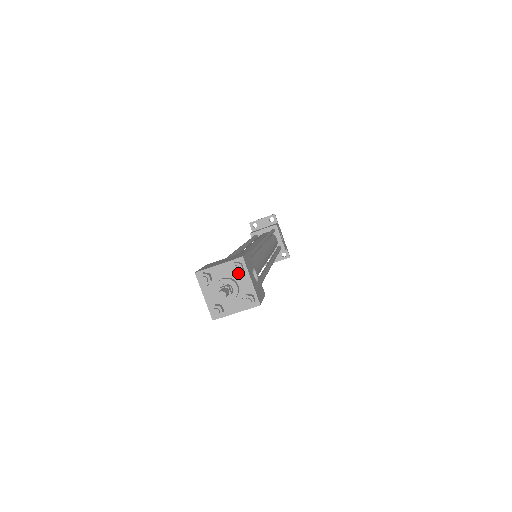
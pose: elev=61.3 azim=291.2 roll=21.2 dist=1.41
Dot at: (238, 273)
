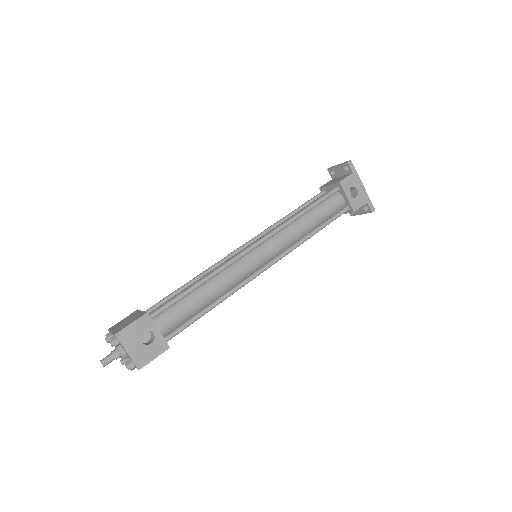
Dot at: (115, 346)
